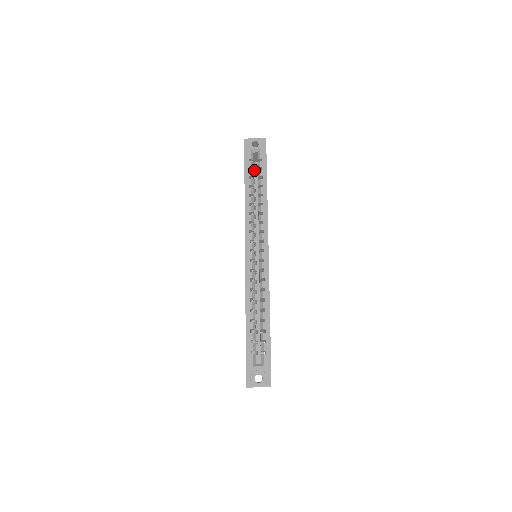
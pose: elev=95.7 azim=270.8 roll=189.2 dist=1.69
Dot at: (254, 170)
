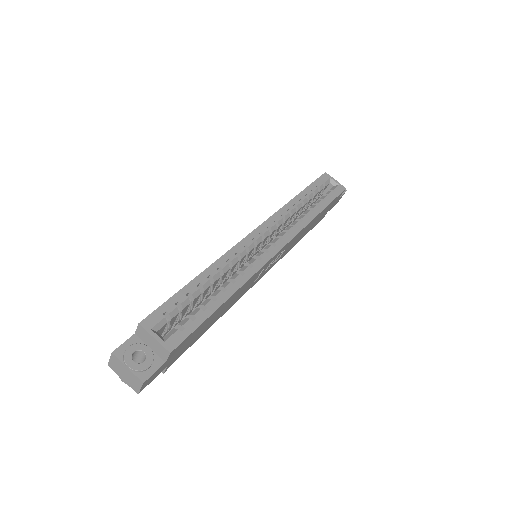
Dot at: occluded
